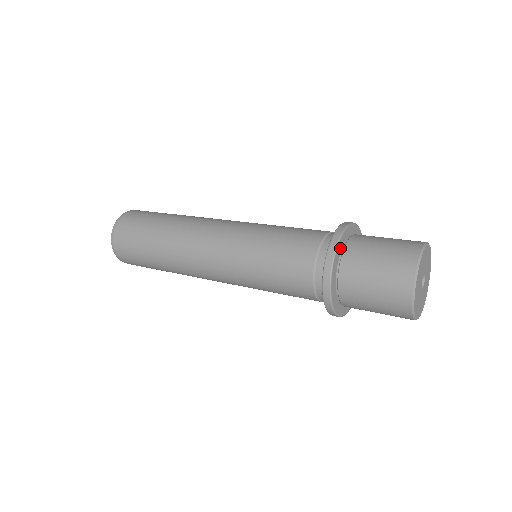
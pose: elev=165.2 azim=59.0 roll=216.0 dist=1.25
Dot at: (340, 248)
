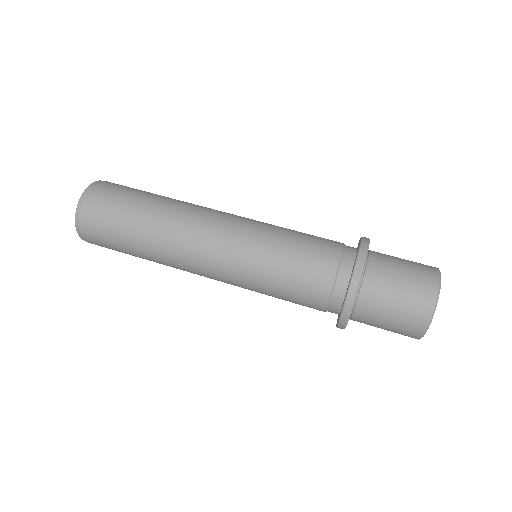
Dot at: occluded
